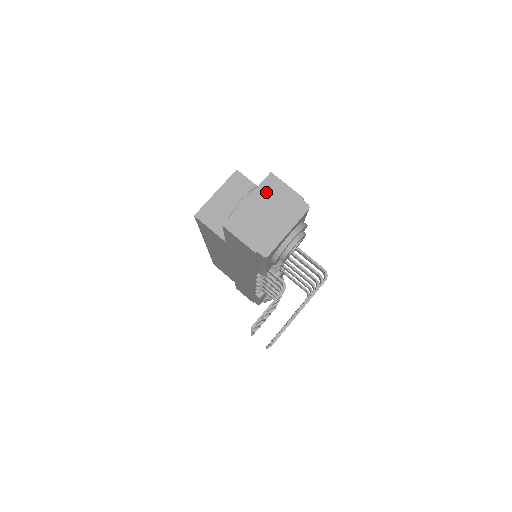
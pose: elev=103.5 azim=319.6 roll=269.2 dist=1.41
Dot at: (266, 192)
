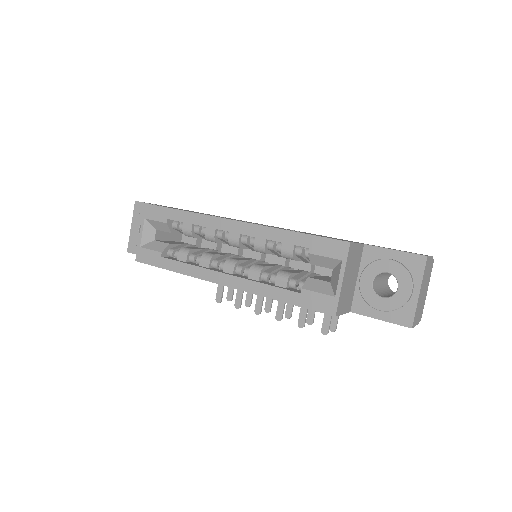
Dot at: (425, 275)
